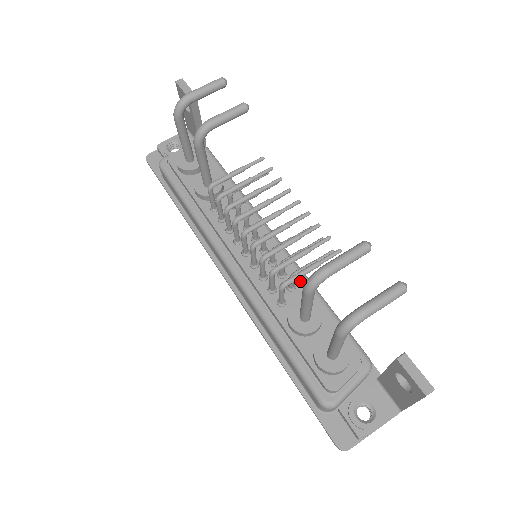
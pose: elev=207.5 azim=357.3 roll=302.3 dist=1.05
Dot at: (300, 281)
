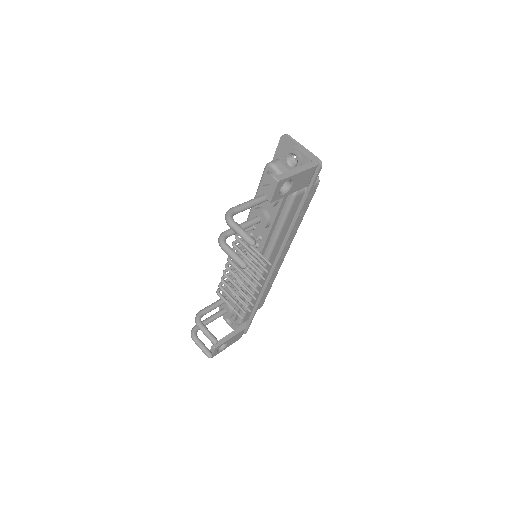
Dot at: occluded
